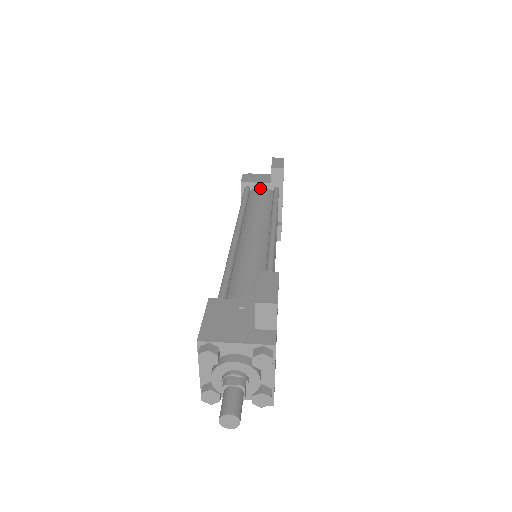
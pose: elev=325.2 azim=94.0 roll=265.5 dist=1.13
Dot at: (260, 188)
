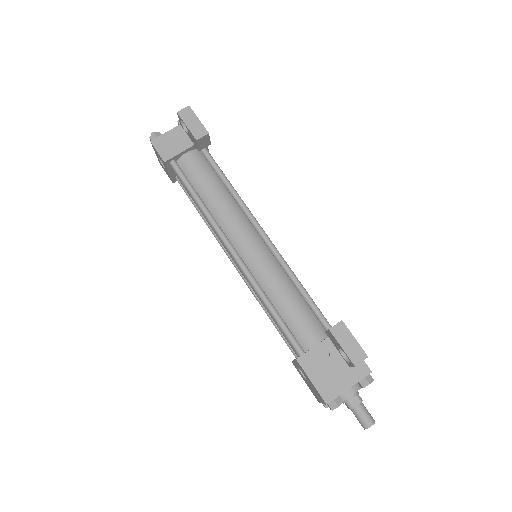
Dot at: (187, 157)
